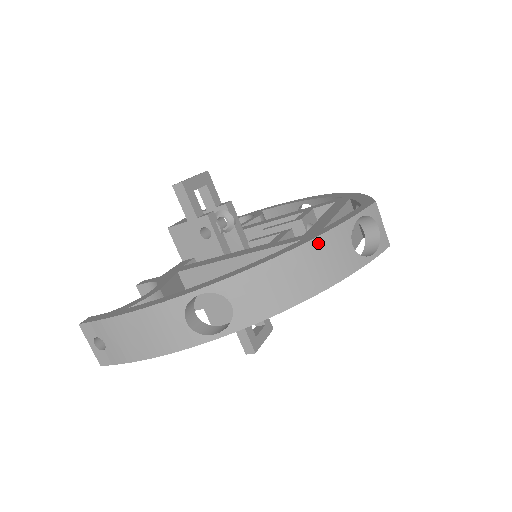
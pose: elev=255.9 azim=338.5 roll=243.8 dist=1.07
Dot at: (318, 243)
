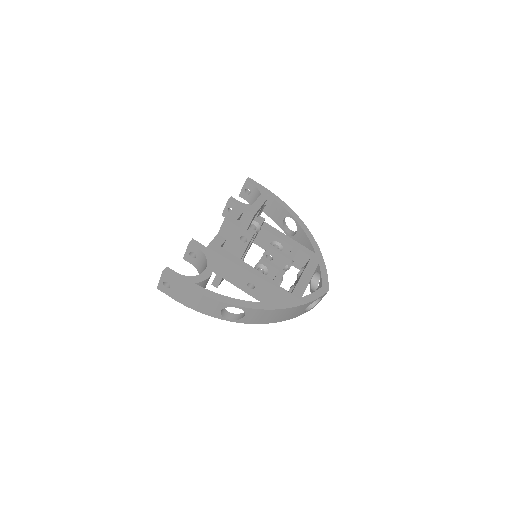
Dot at: (296, 308)
